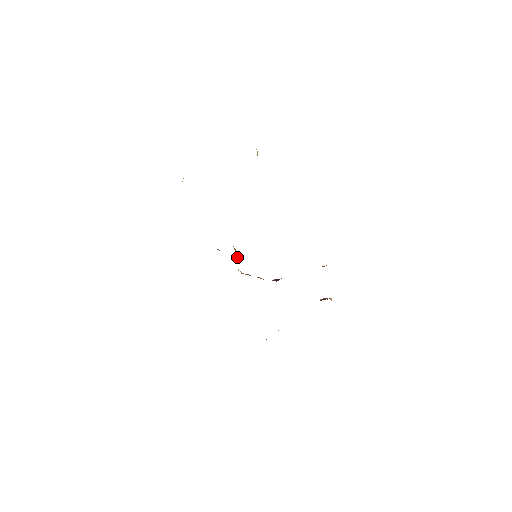
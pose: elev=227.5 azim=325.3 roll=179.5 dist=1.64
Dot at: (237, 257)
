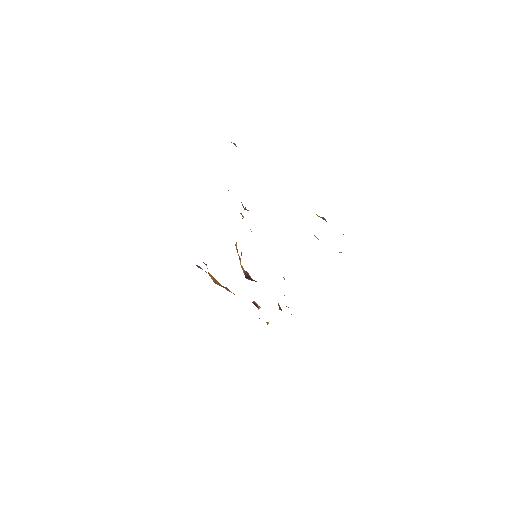
Dot at: occluded
